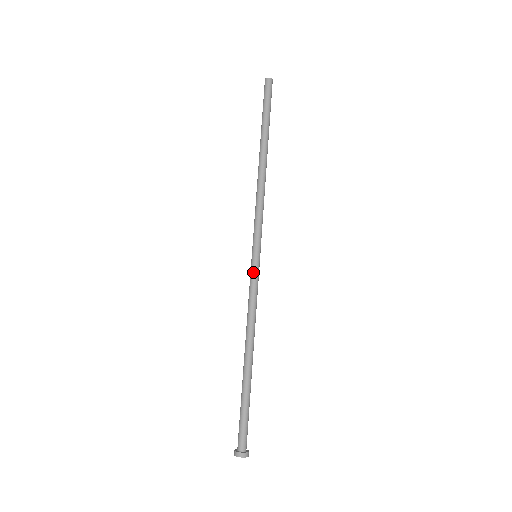
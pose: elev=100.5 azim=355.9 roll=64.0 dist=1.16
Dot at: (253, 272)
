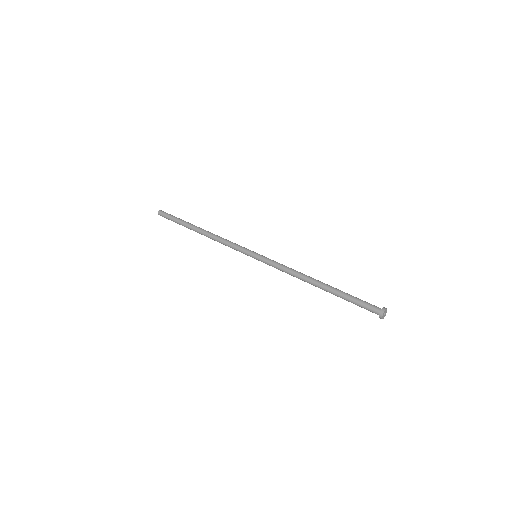
Dot at: (266, 257)
